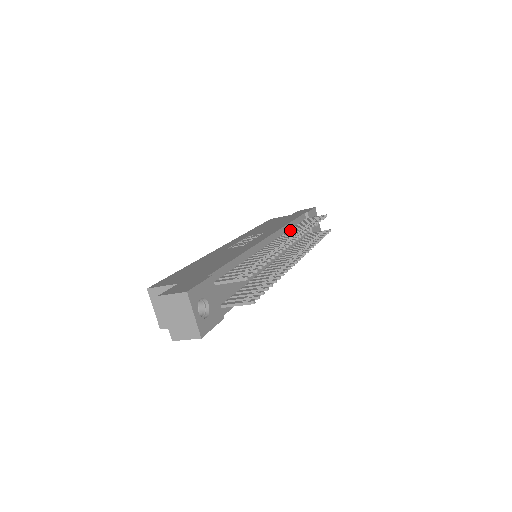
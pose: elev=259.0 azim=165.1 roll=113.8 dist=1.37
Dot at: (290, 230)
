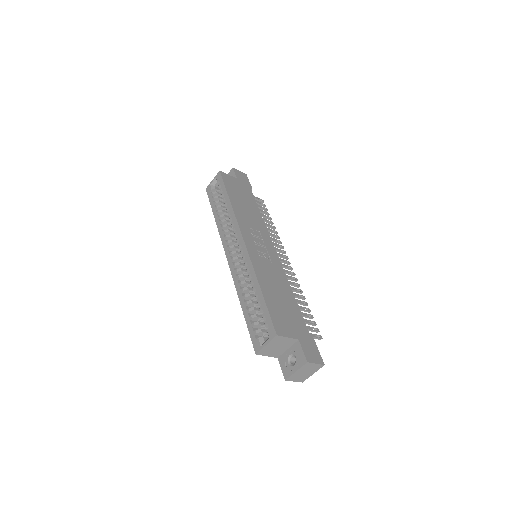
Dot at: occluded
